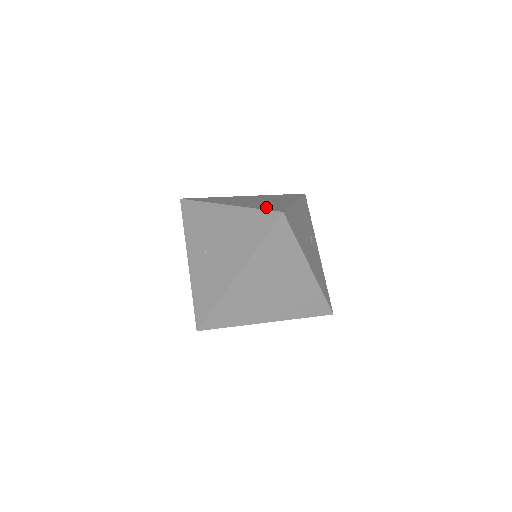
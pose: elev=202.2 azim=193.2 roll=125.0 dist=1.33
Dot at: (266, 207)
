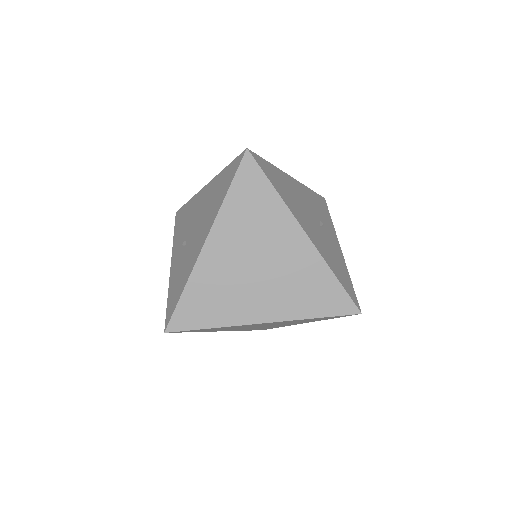
Dot at: occluded
